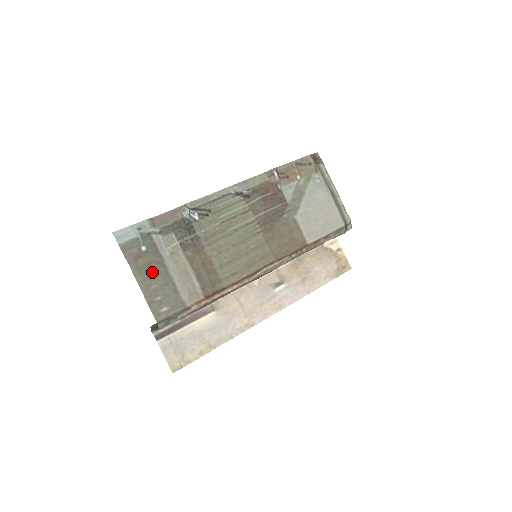
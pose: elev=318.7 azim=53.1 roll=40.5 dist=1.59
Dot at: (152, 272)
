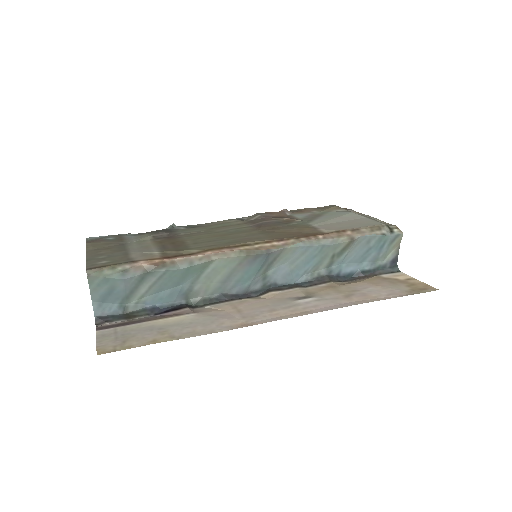
Dot at: (108, 247)
